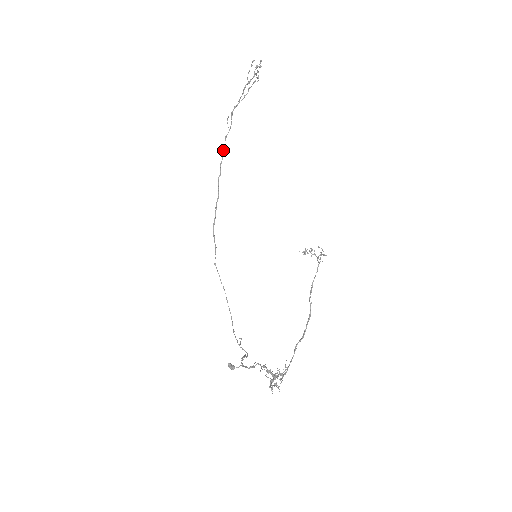
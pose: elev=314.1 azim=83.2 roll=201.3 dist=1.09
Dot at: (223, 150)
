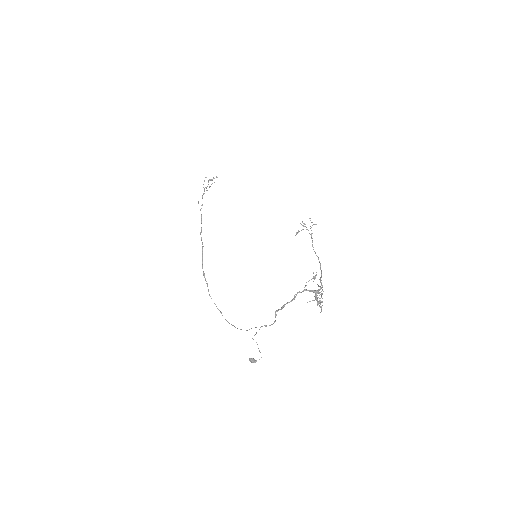
Dot at: (201, 216)
